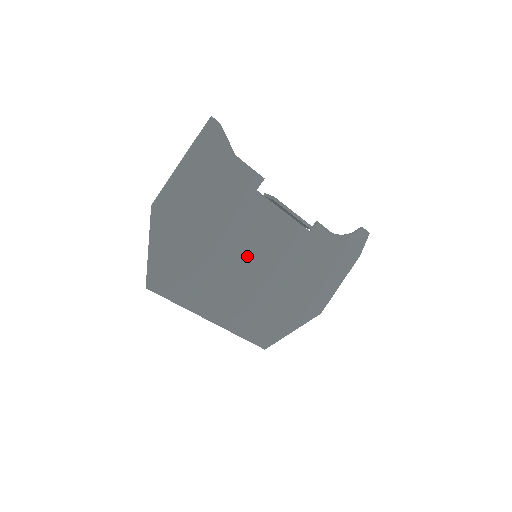
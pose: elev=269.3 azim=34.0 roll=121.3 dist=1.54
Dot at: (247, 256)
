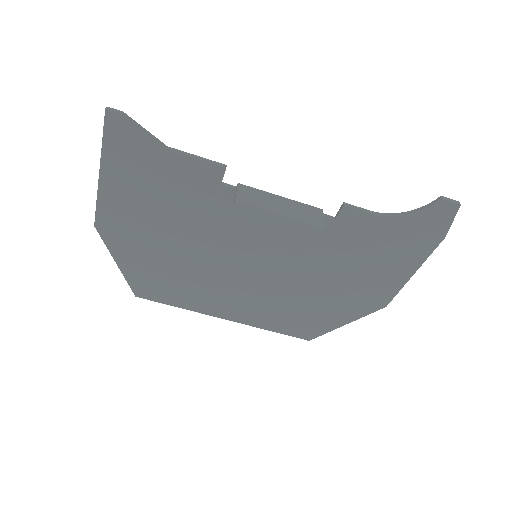
Dot at: (242, 258)
